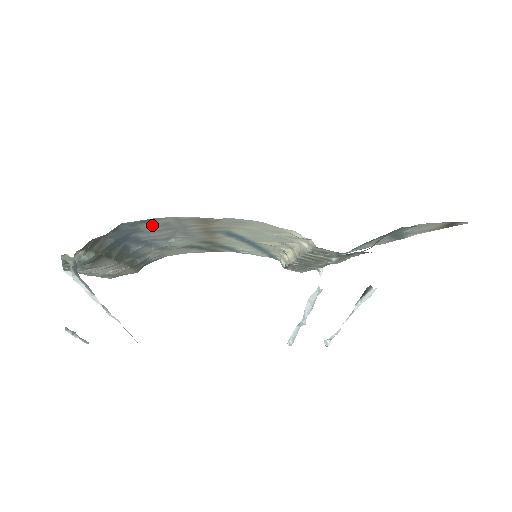
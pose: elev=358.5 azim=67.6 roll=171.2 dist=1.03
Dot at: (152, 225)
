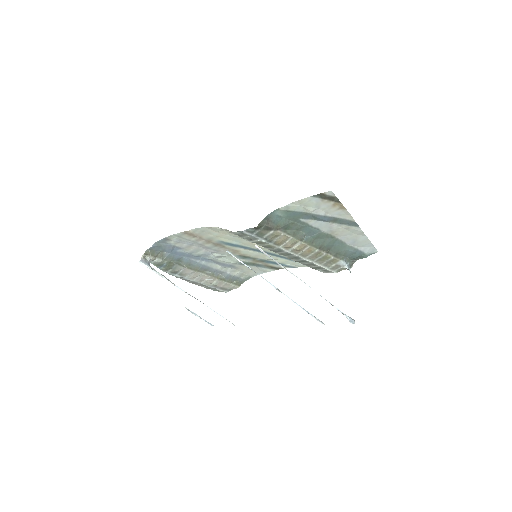
Dot at: (175, 242)
